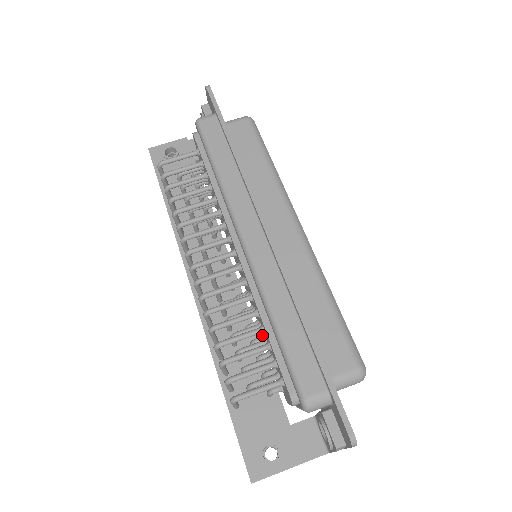
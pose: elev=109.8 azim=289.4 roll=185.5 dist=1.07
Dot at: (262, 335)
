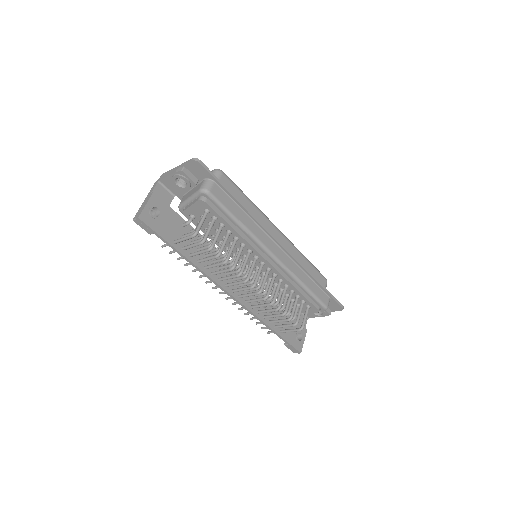
Dot at: occluded
